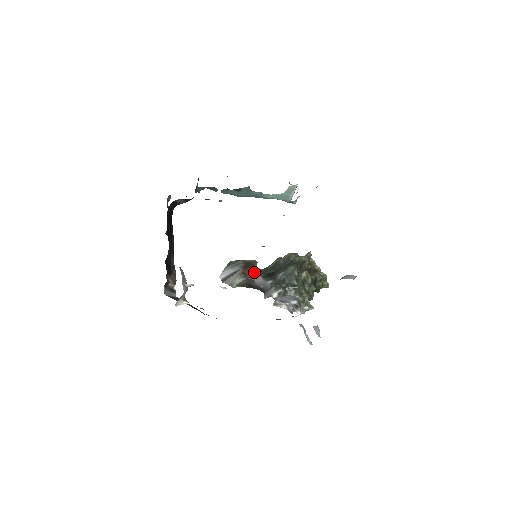
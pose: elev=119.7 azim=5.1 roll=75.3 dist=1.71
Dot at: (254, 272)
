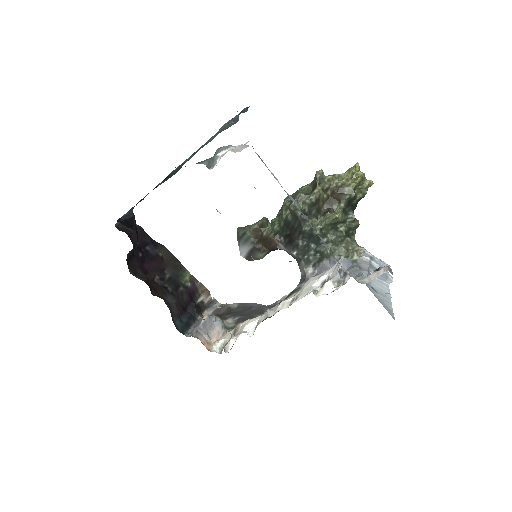
Dot at: (270, 241)
